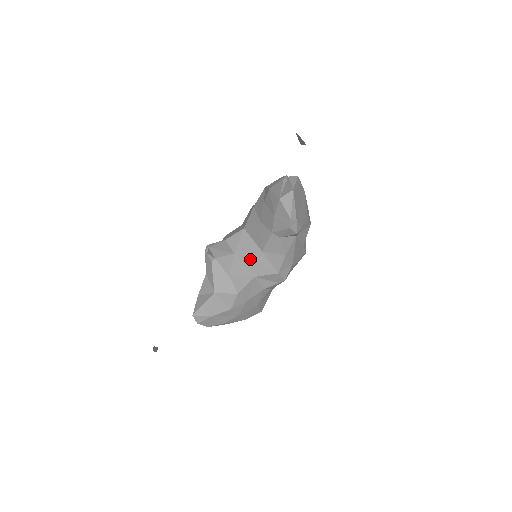
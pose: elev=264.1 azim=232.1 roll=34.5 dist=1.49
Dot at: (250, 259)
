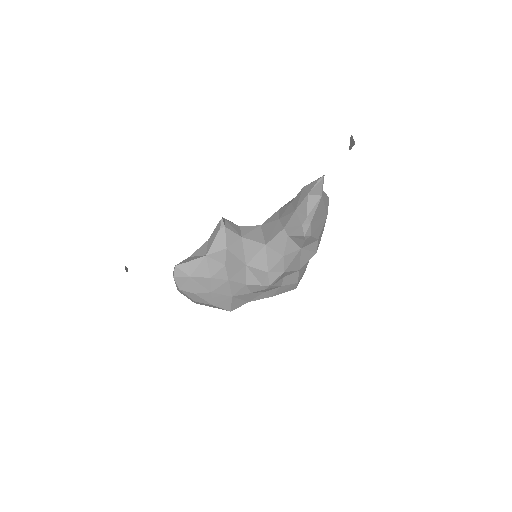
Dot at: (252, 247)
